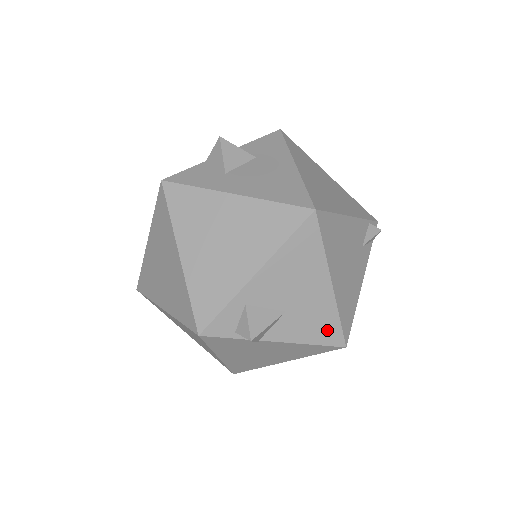
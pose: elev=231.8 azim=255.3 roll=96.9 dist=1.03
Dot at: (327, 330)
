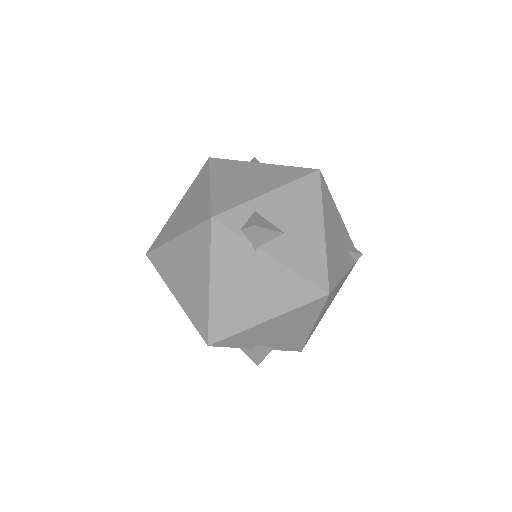
Dot at: (315, 268)
